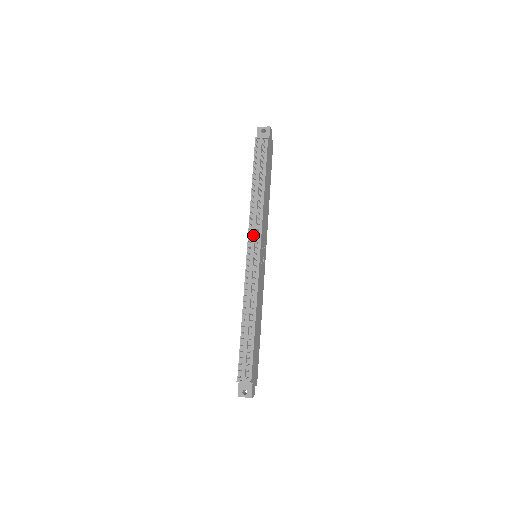
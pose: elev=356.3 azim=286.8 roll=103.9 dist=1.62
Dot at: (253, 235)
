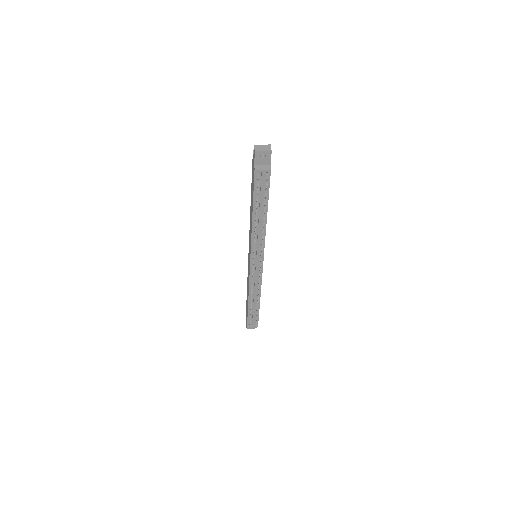
Dot at: (257, 252)
